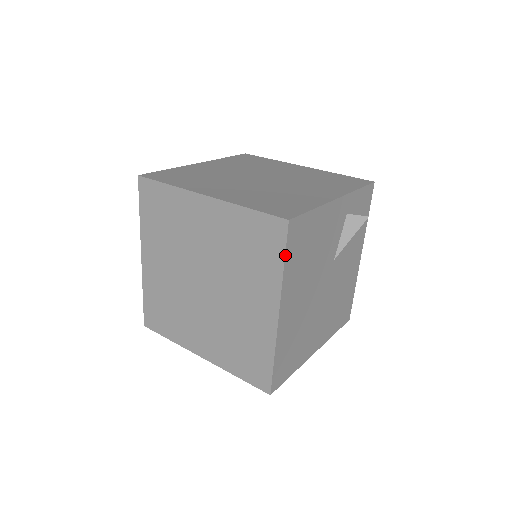
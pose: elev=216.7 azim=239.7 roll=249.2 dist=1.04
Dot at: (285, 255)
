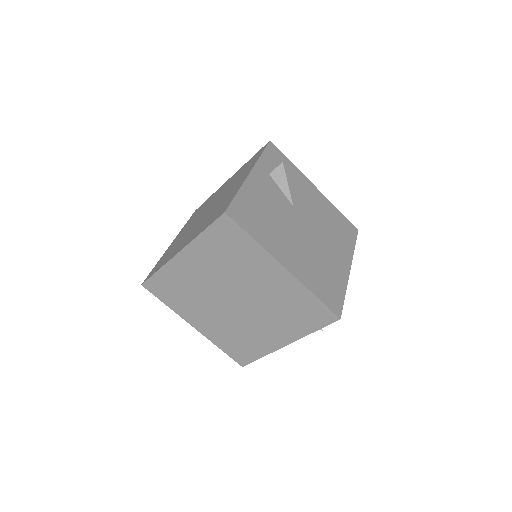
Dot at: (246, 232)
